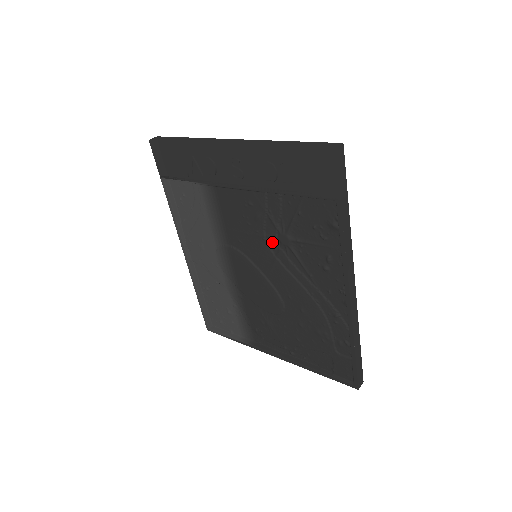
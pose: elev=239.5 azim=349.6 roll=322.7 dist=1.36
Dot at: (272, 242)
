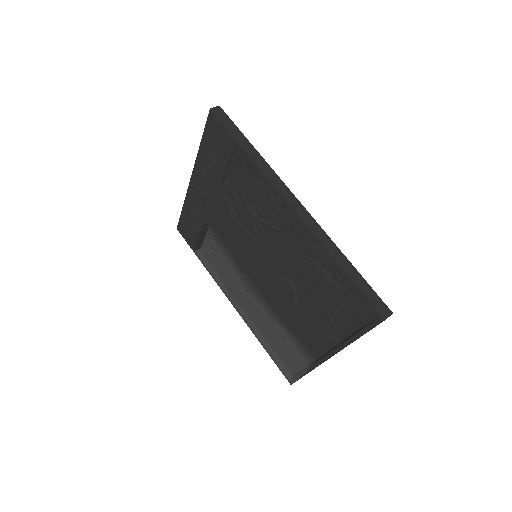
Dot at: (249, 228)
